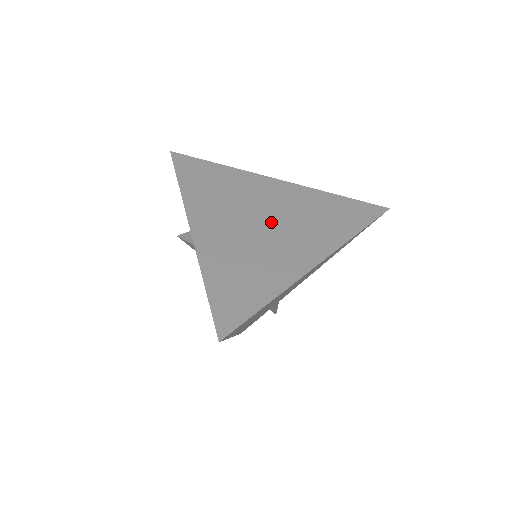
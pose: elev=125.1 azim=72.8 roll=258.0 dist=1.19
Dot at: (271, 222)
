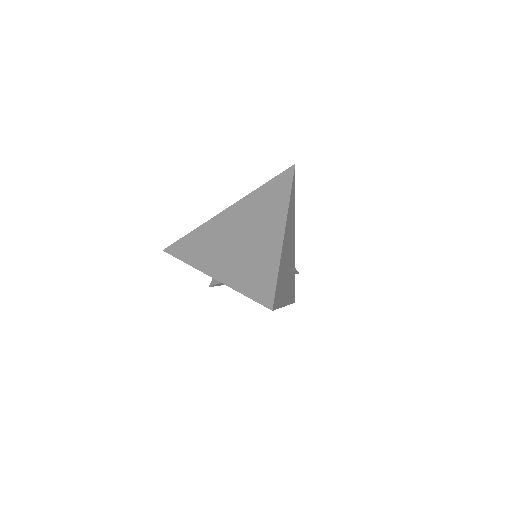
Dot at: (244, 233)
